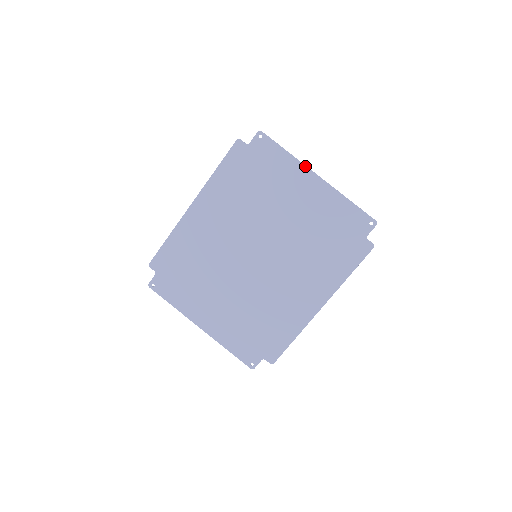
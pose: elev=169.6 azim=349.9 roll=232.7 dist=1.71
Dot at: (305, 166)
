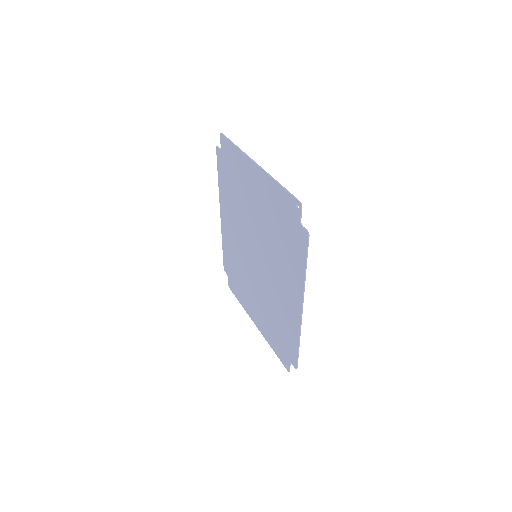
Dot at: (247, 156)
